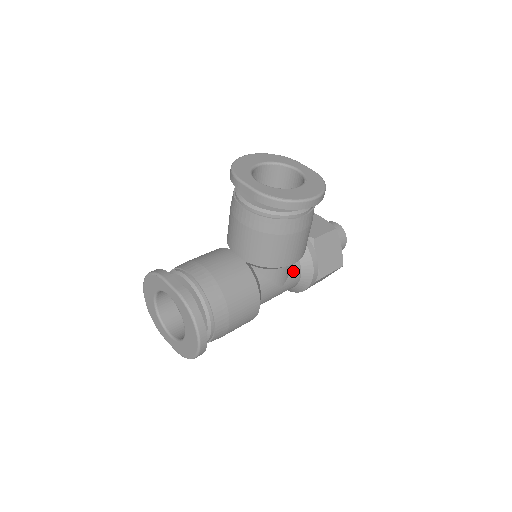
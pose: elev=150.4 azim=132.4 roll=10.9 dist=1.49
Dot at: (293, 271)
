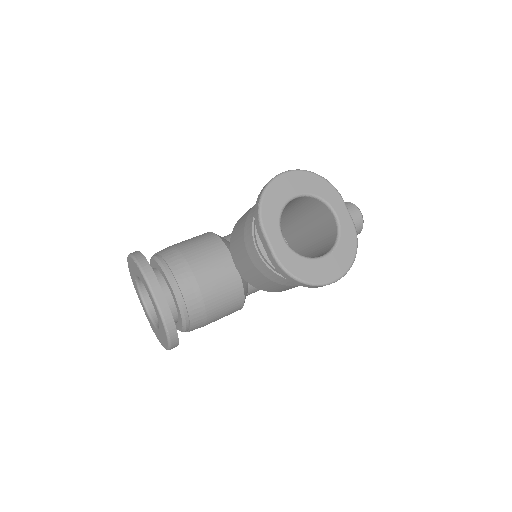
Dot at: occluded
